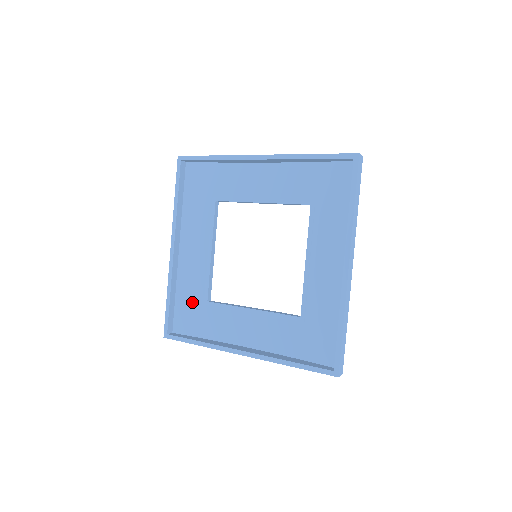
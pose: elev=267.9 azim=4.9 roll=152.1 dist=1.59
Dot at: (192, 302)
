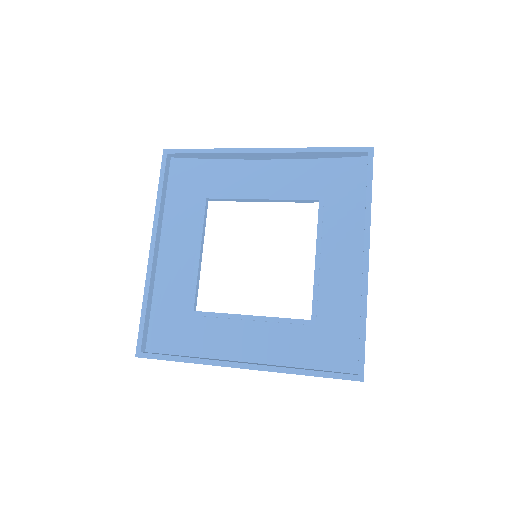
Dot at: (173, 313)
